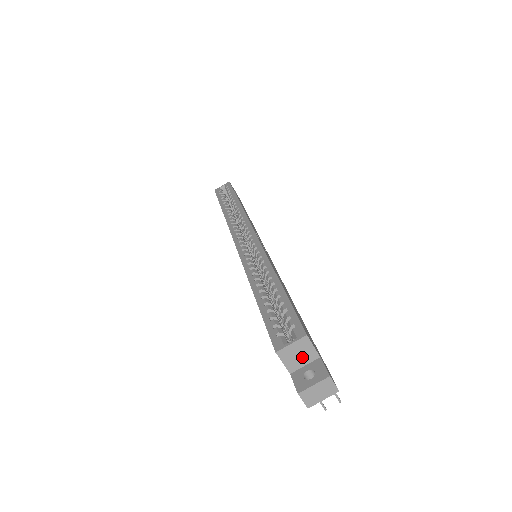
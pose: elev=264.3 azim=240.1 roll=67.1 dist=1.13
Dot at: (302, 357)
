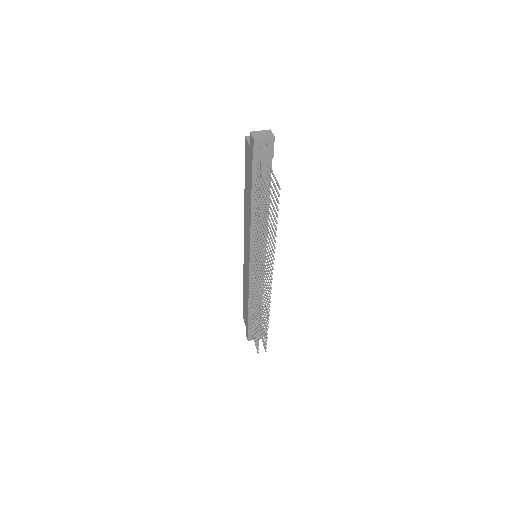
Dot at: occluded
